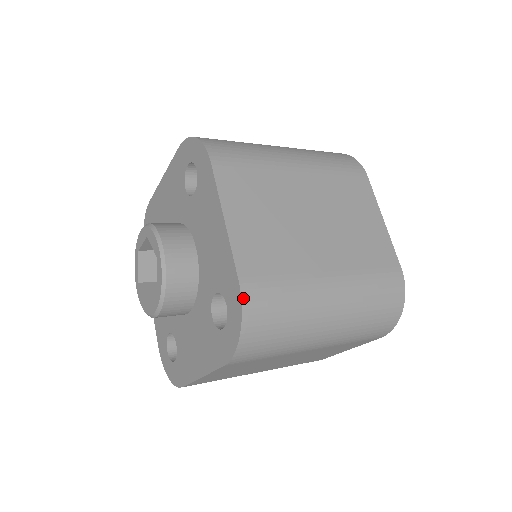
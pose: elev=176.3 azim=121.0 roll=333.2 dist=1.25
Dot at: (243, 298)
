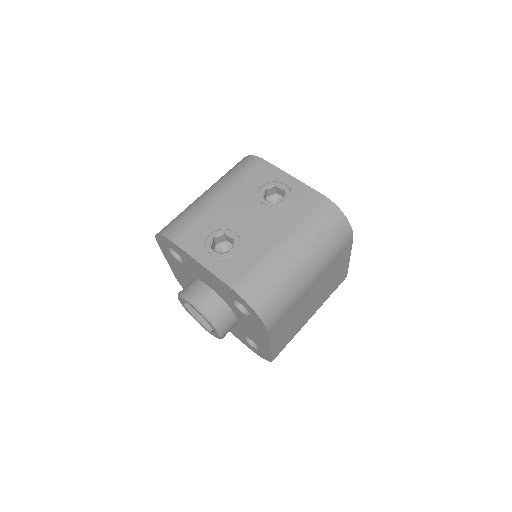
Dot at: occluded
